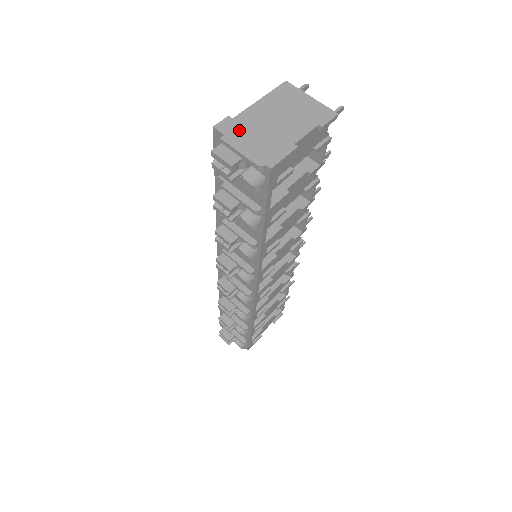
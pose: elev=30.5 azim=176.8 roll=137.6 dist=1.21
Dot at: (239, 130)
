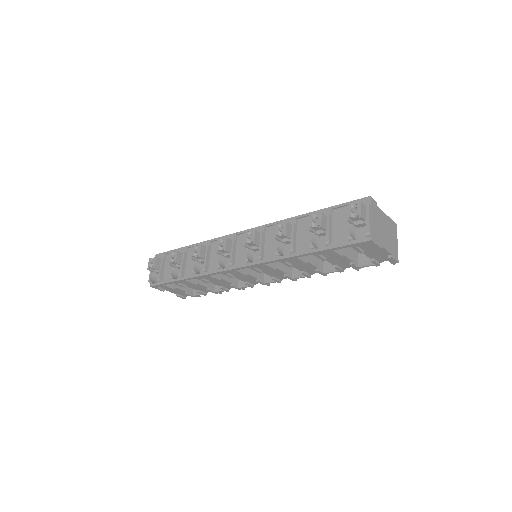
Dot at: (375, 212)
